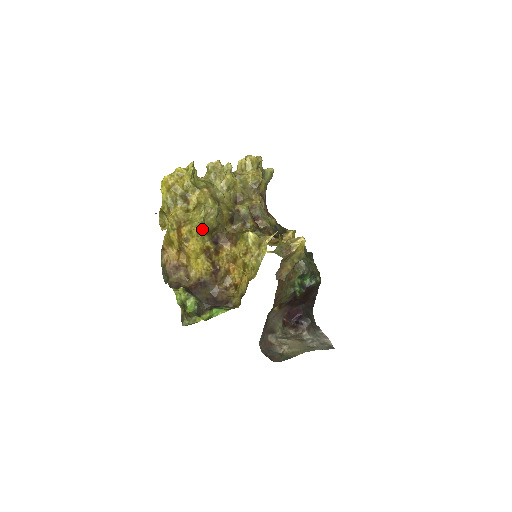
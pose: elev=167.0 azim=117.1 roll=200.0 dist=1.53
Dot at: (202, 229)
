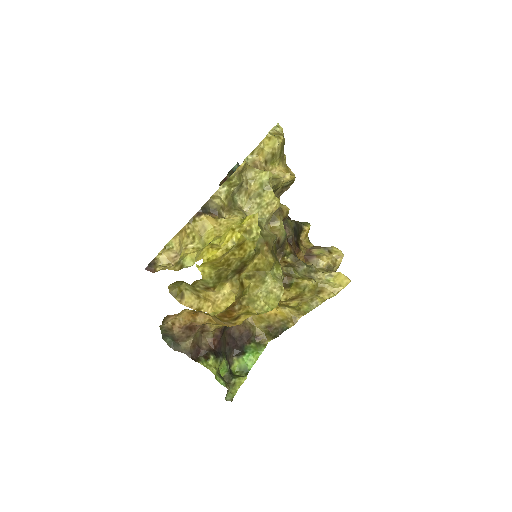
Dot at: (267, 307)
